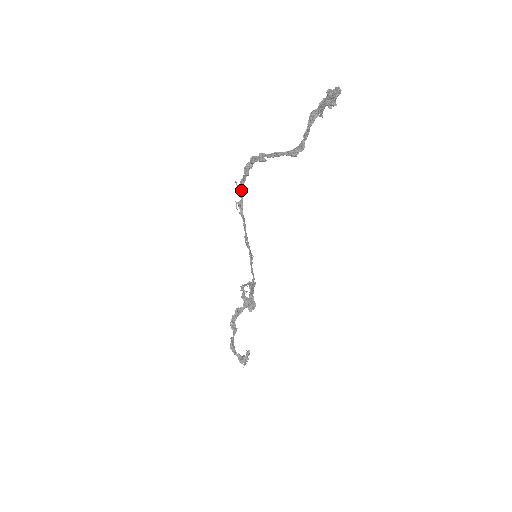
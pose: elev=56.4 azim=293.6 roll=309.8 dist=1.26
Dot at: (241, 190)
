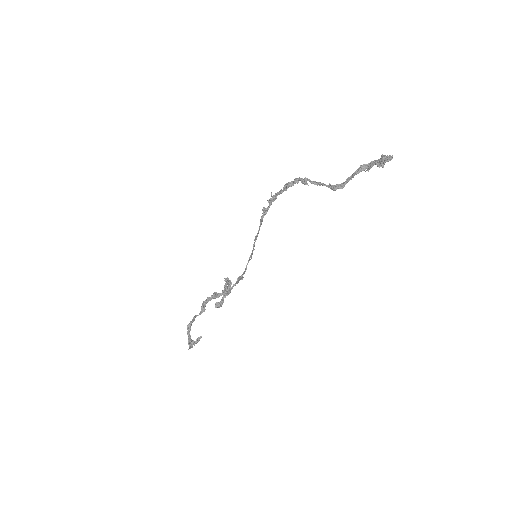
Dot at: (273, 200)
